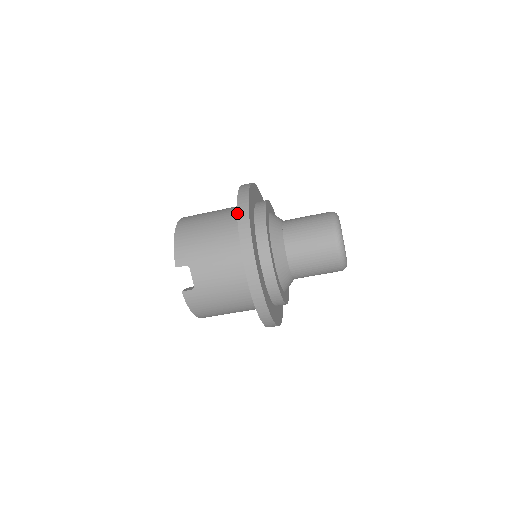
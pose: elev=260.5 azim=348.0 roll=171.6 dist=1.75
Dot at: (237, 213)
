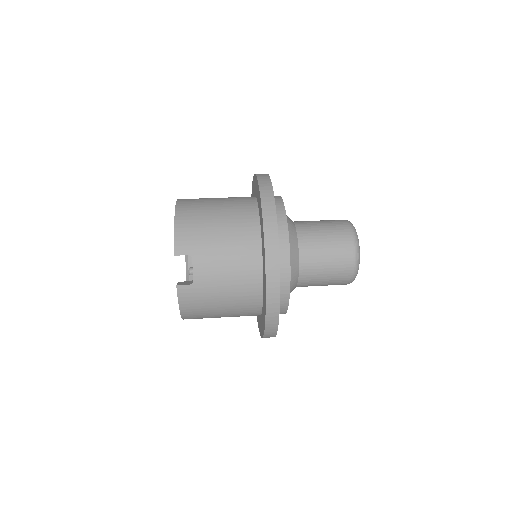
Dot at: (261, 203)
